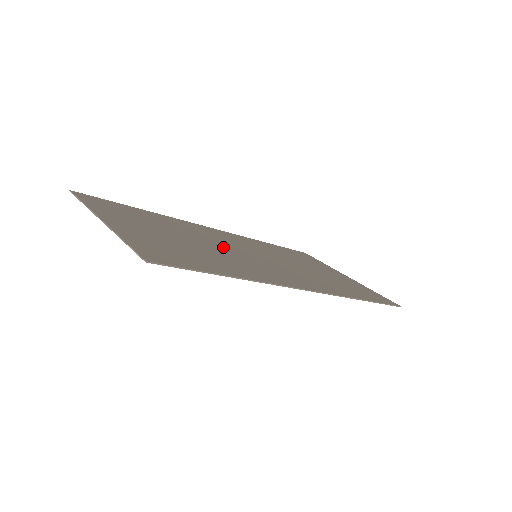
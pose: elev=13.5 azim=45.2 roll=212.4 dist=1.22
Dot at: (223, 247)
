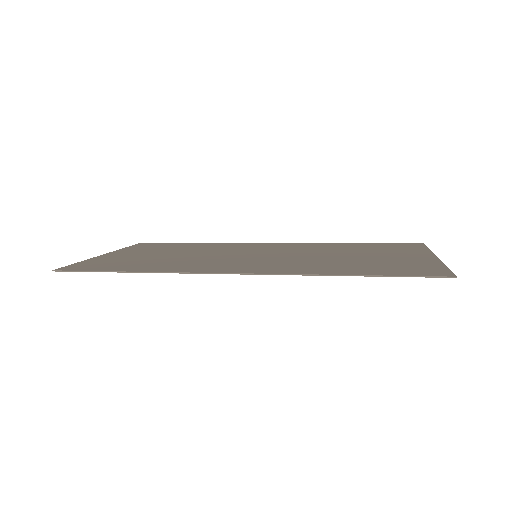
Dot at: (215, 255)
